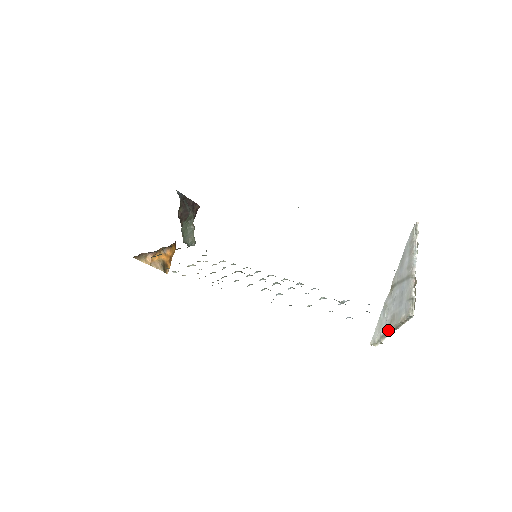
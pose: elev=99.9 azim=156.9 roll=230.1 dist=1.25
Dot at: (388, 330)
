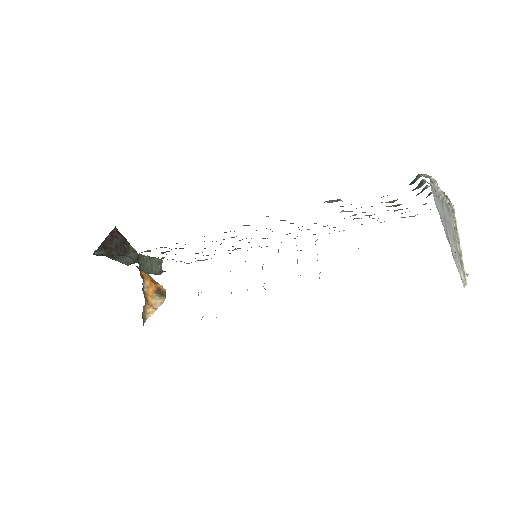
Dot at: (458, 253)
